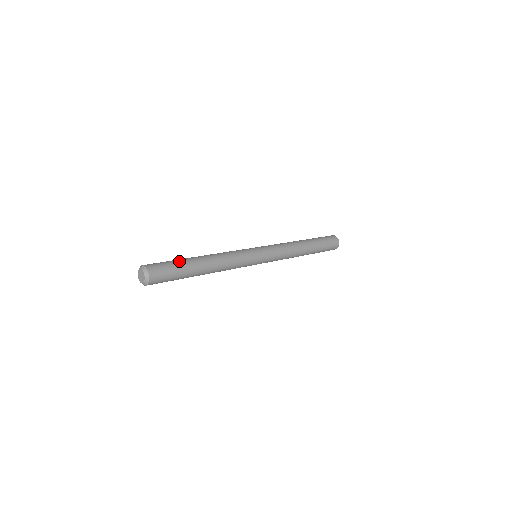
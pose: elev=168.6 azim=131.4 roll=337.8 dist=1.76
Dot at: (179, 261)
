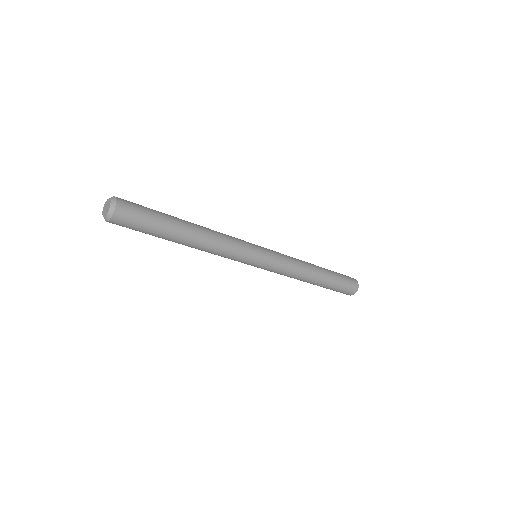
Dot at: (158, 211)
